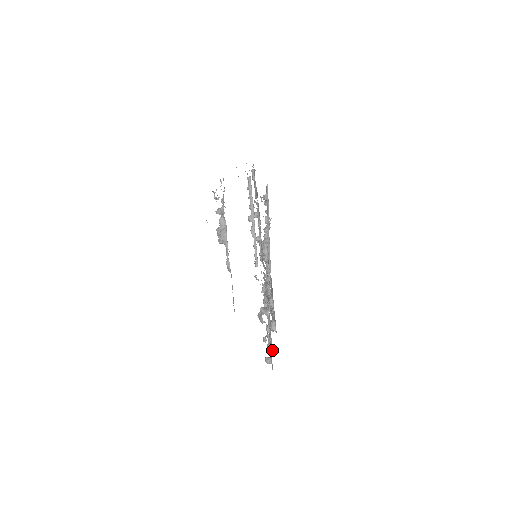
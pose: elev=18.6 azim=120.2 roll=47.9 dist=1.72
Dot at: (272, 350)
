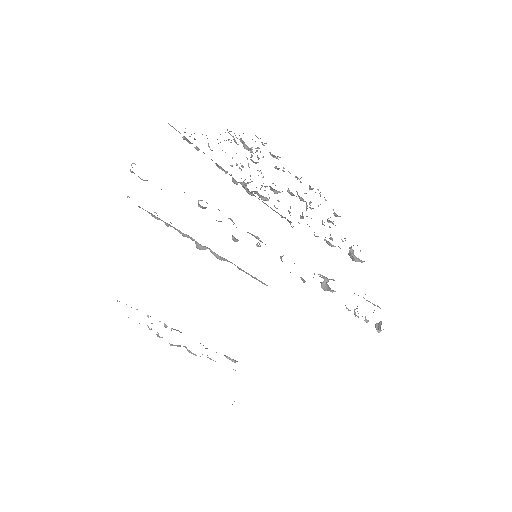
Dot at: occluded
